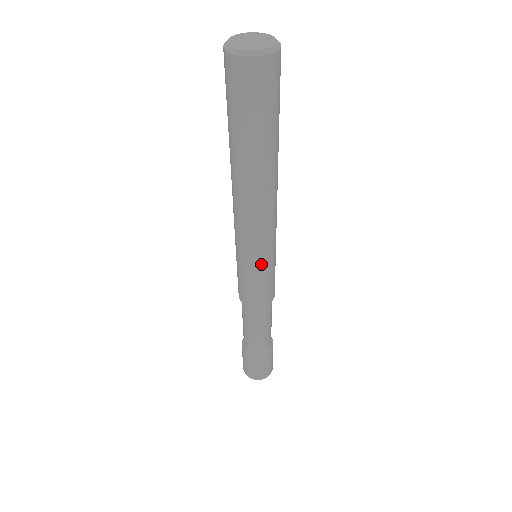
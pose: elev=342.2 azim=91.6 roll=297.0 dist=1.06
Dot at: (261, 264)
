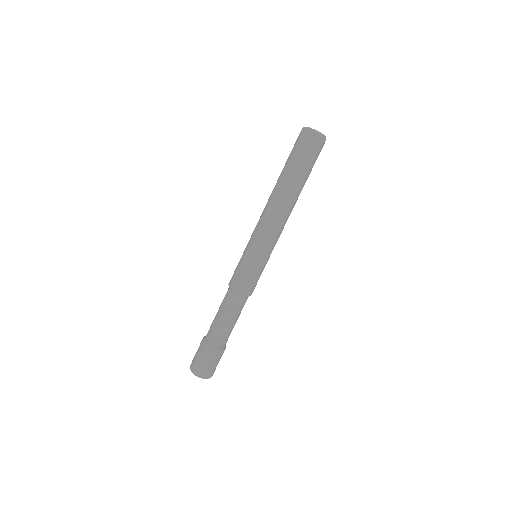
Dot at: (252, 250)
